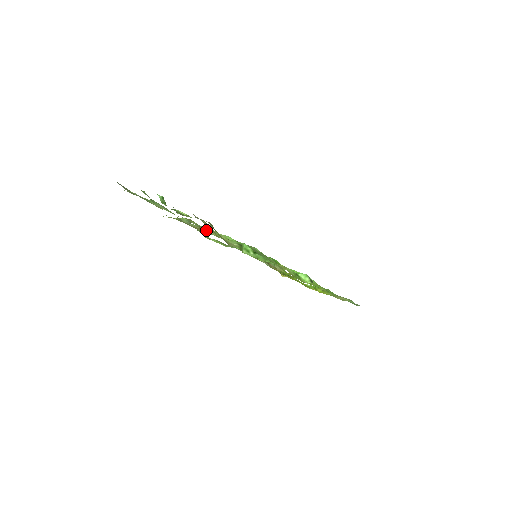
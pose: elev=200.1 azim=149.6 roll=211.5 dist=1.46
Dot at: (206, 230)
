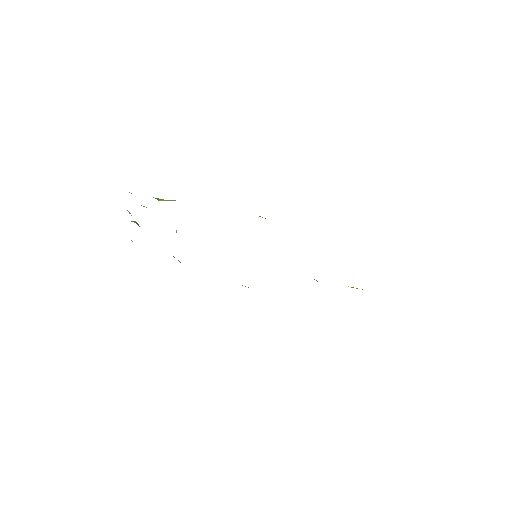
Dot at: occluded
